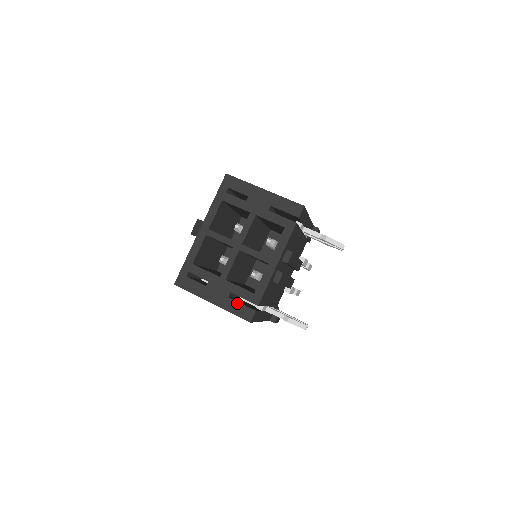
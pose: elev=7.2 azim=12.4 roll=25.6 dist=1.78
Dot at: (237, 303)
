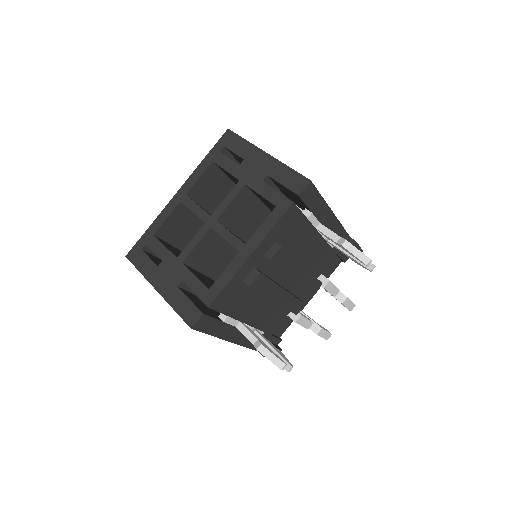
Dot at: (184, 297)
